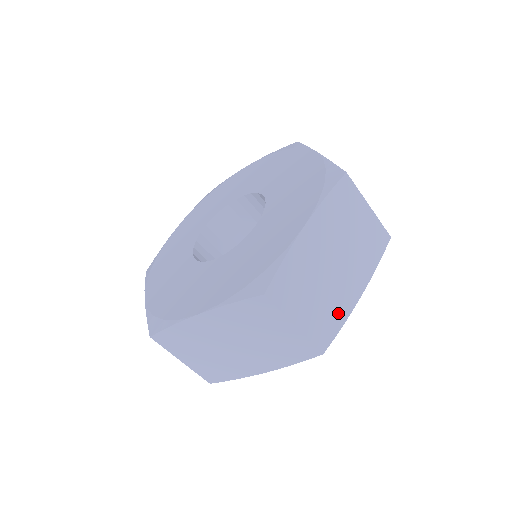
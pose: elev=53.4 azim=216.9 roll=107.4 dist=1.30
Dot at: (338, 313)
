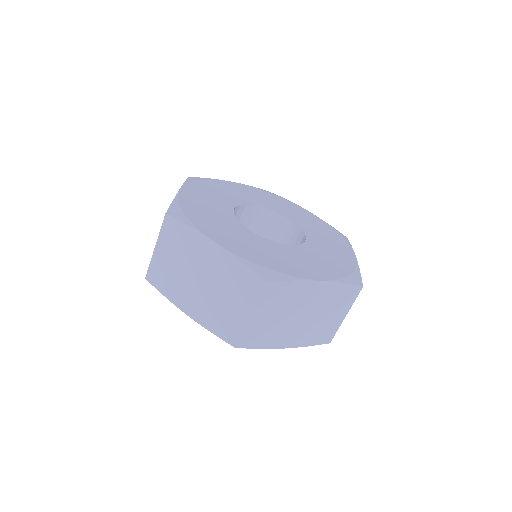
Dot at: occluded
